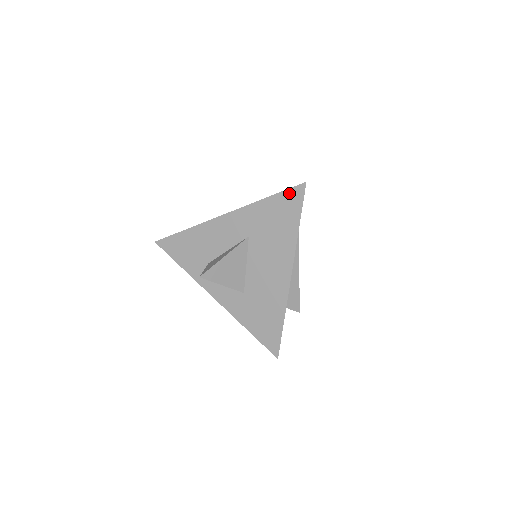
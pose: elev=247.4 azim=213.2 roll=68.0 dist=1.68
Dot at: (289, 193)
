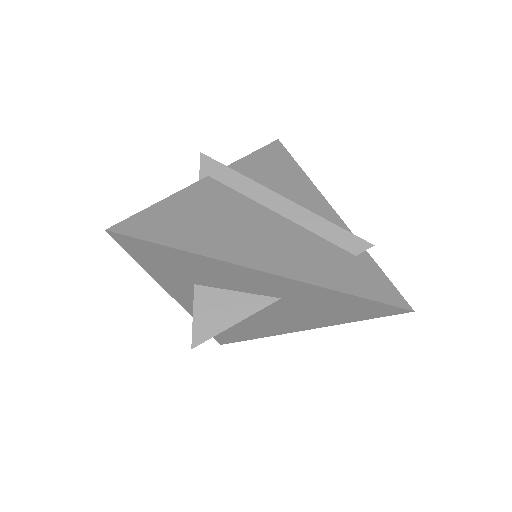
Dot at: (381, 306)
